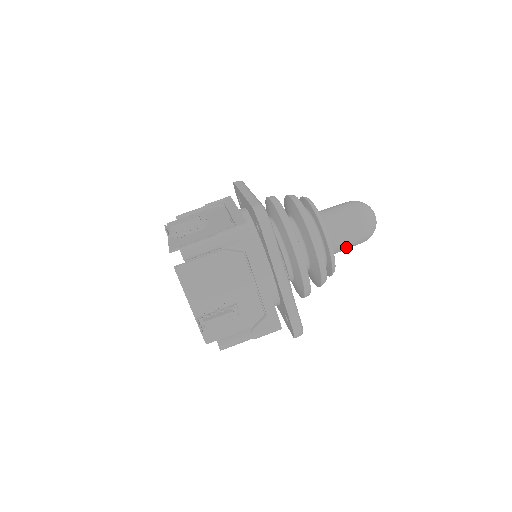
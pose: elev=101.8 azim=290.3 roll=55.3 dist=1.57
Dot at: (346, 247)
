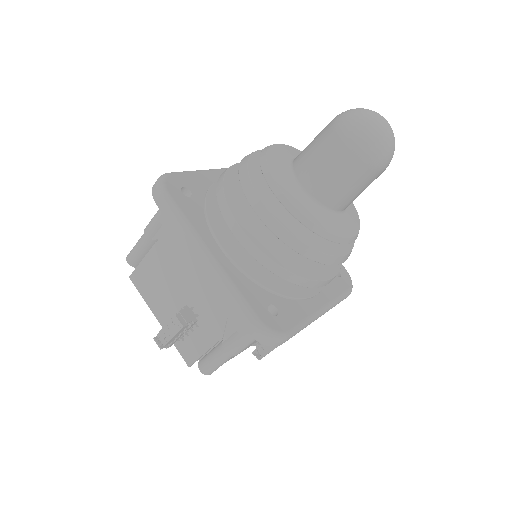
Dot at: occluded
